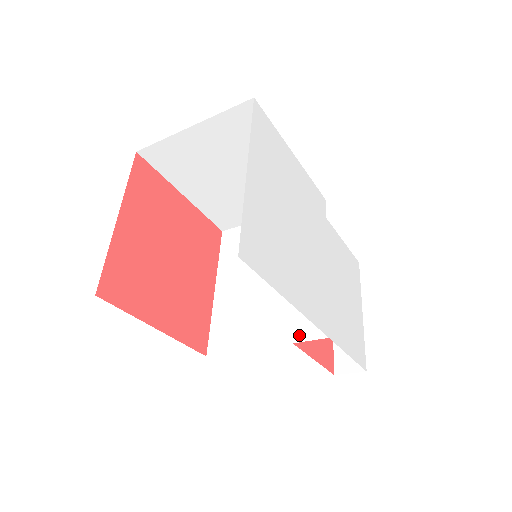
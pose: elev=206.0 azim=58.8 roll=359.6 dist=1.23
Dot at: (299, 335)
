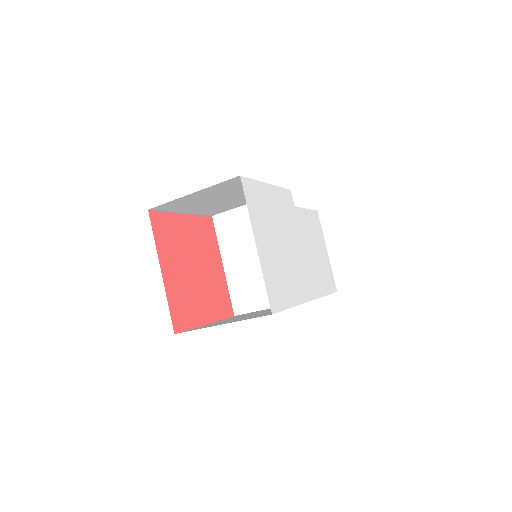
Dot at: occluded
